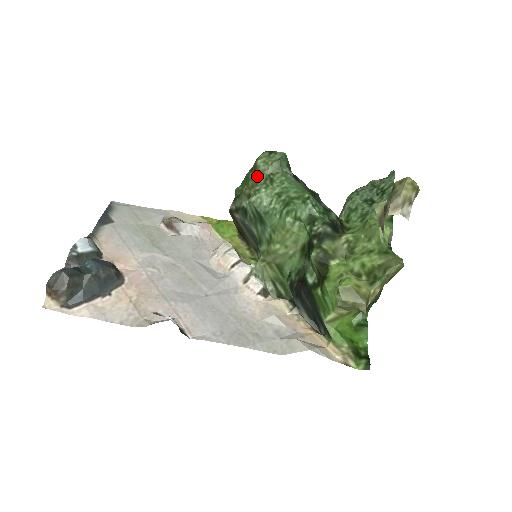
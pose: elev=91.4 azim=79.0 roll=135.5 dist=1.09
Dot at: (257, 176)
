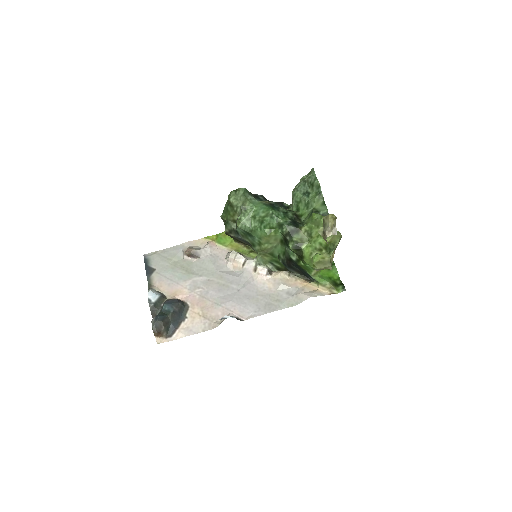
Dot at: (234, 208)
